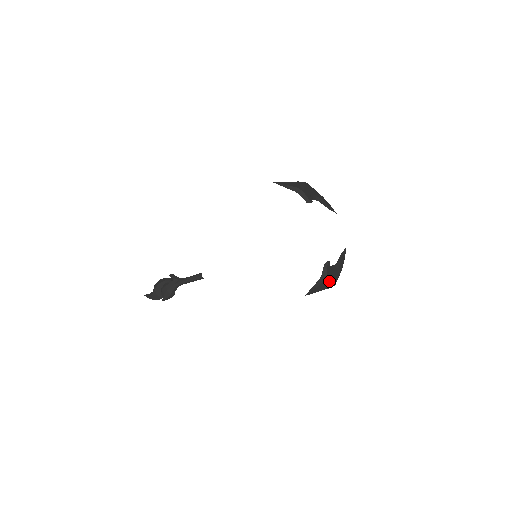
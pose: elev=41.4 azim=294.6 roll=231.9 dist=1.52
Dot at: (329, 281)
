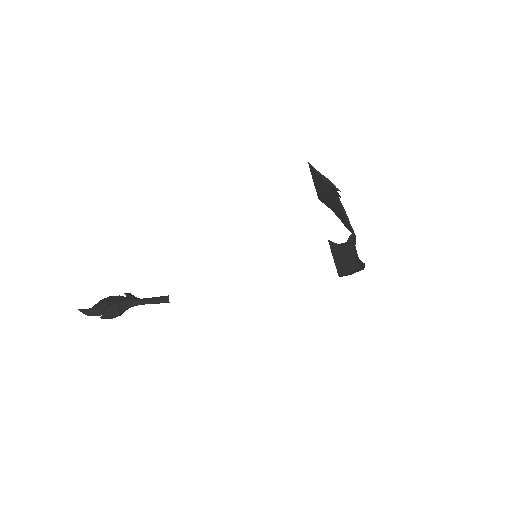
Dot at: (353, 255)
